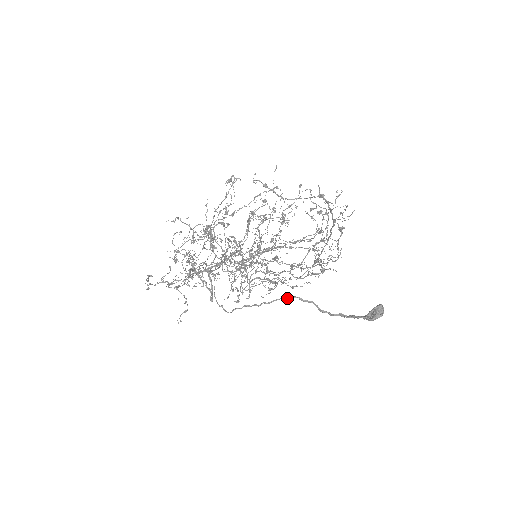
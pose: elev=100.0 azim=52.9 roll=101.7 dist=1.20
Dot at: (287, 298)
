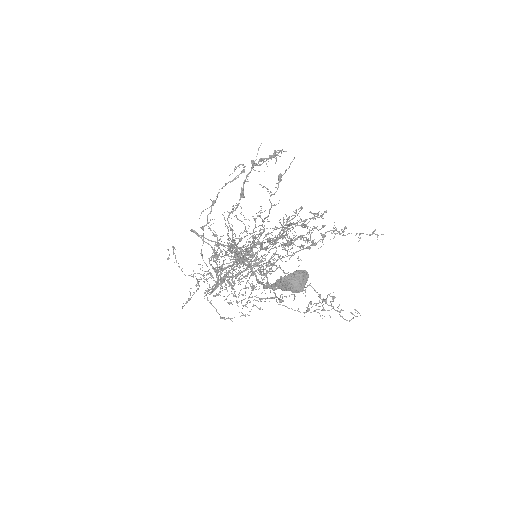
Dot at: (235, 262)
